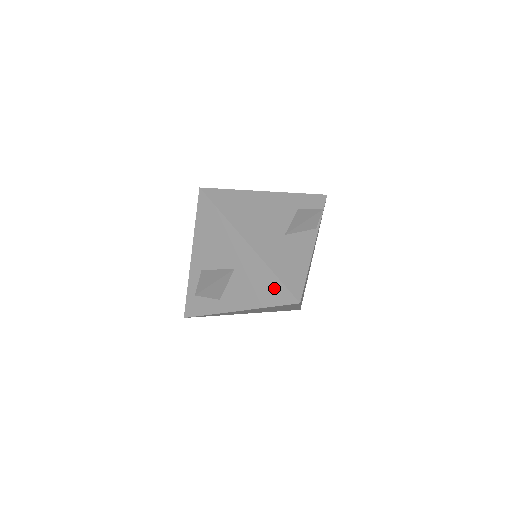
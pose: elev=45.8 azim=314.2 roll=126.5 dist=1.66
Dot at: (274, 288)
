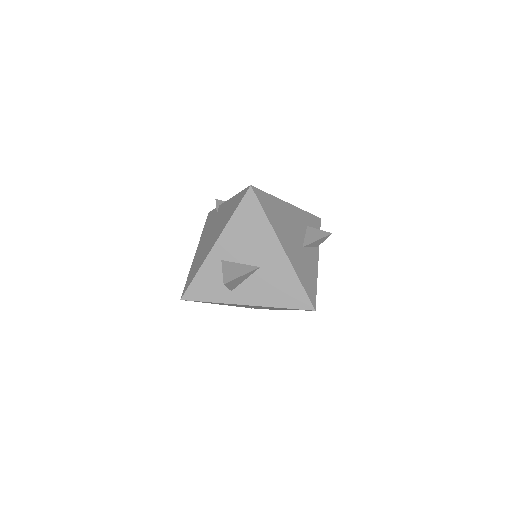
Dot at: (295, 293)
